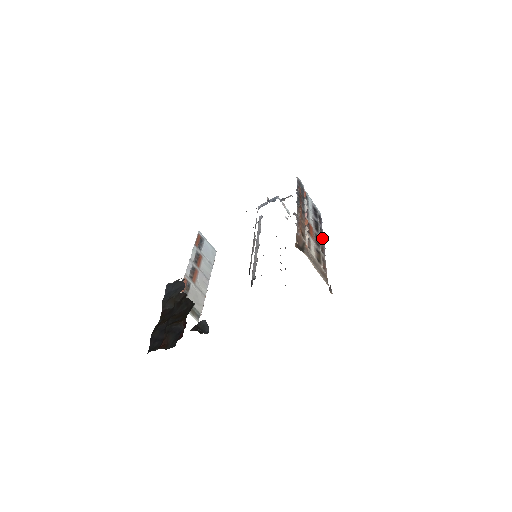
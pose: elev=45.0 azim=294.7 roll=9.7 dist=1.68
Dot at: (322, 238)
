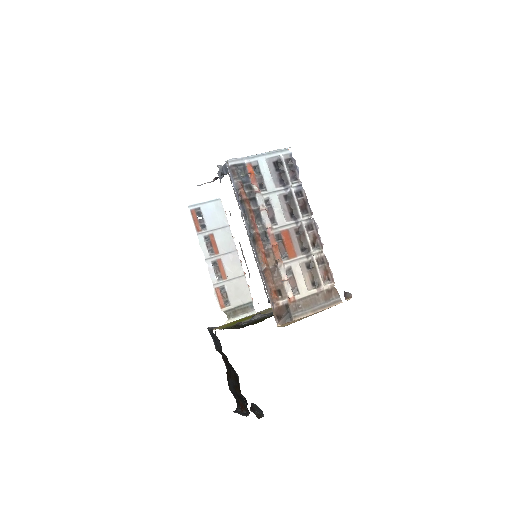
Dot at: (308, 212)
